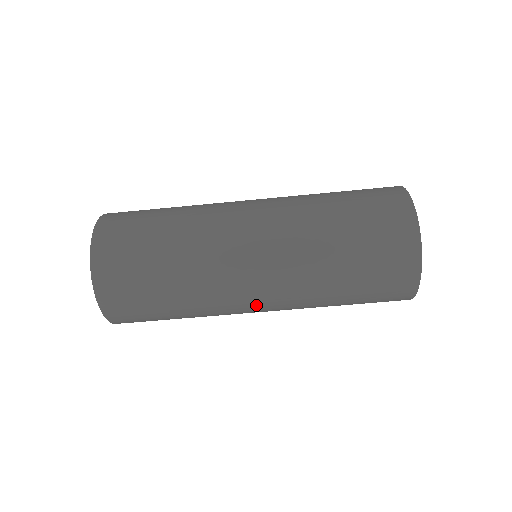
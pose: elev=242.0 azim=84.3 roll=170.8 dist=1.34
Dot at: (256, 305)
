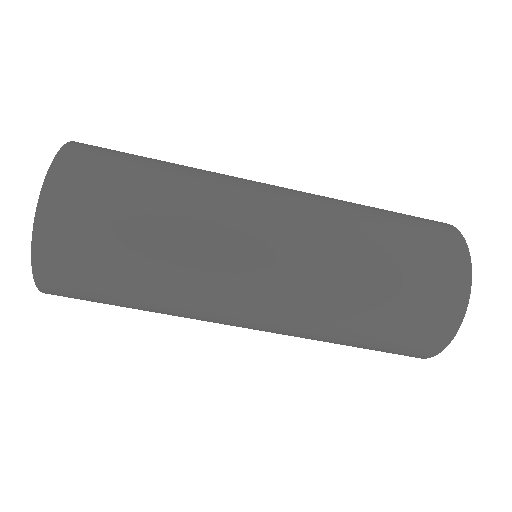
Dot at: (243, 326)
